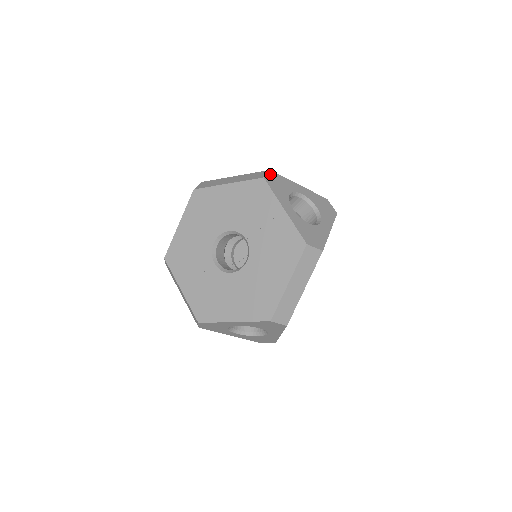
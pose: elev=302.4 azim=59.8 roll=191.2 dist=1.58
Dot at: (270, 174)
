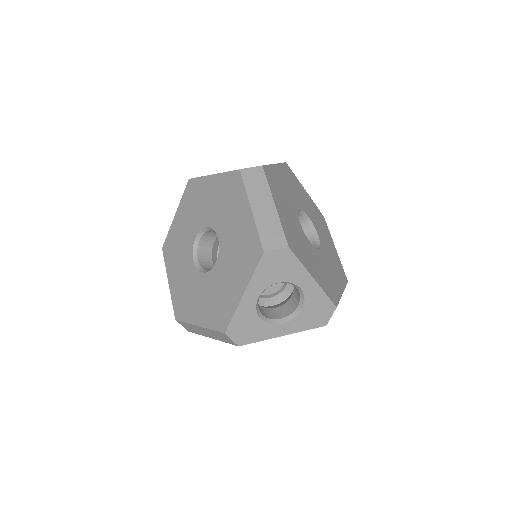
Dot at: occluded
